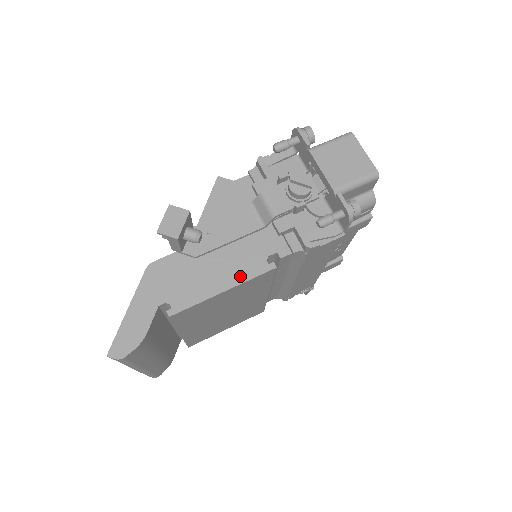
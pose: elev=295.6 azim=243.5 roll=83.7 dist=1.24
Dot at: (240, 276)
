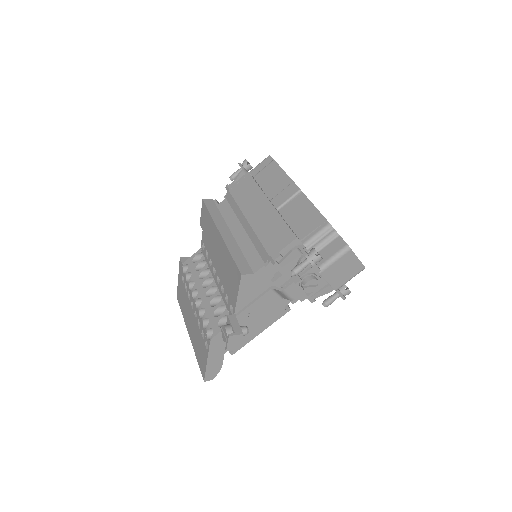
Dot at: (269, 322)
